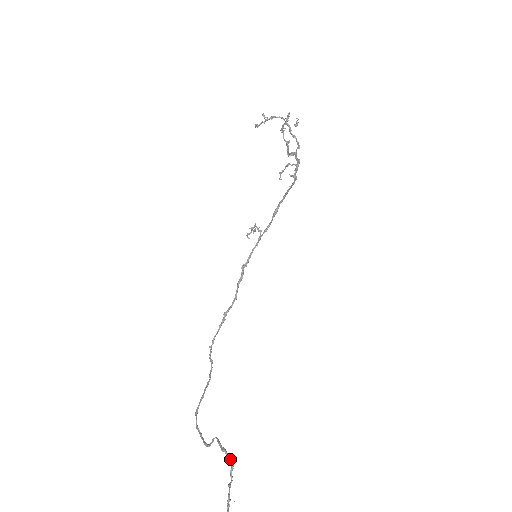
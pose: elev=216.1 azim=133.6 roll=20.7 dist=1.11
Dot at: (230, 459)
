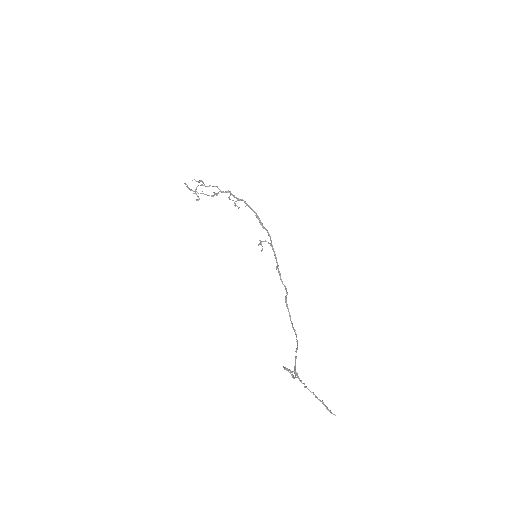
Dot at: (292, 371)
